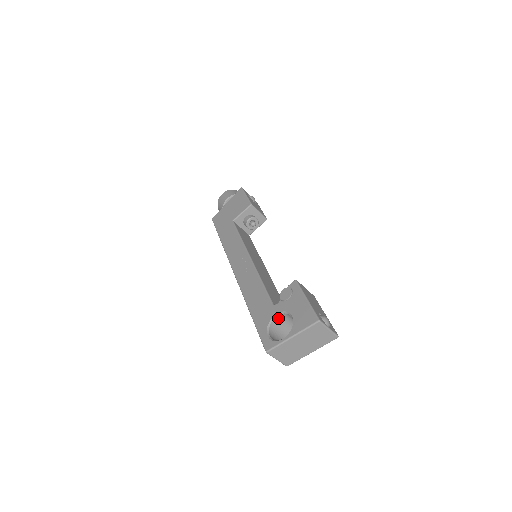
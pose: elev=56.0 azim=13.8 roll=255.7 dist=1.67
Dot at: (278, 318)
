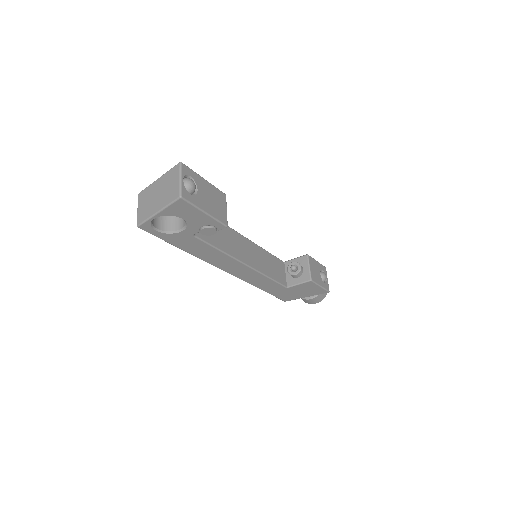
Dot at: occluded
